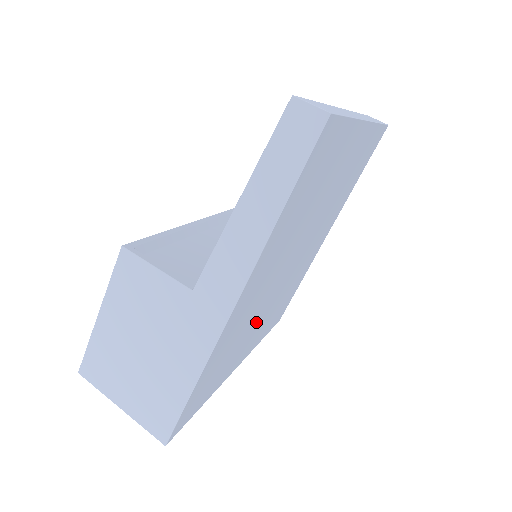
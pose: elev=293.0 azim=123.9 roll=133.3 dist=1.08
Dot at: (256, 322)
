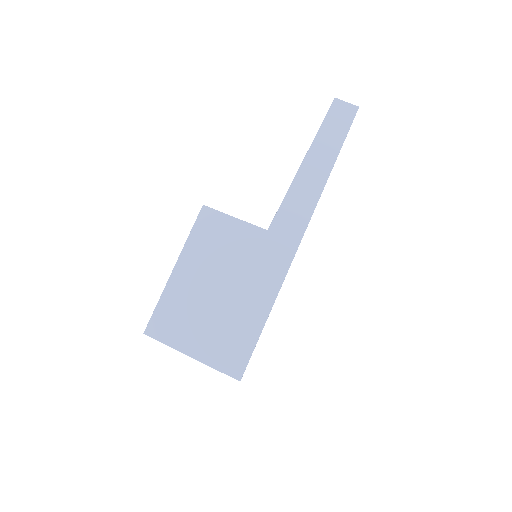
Dot at: occluded
